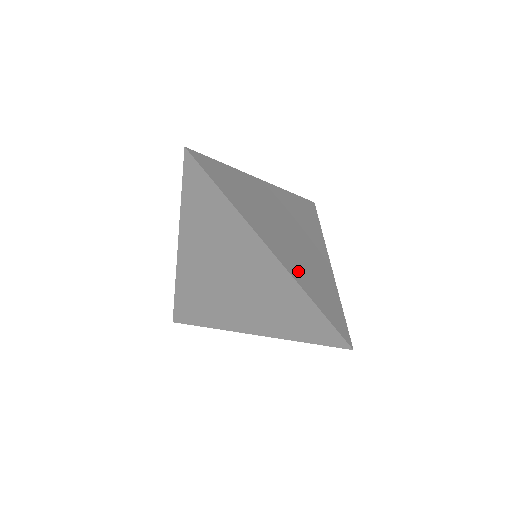
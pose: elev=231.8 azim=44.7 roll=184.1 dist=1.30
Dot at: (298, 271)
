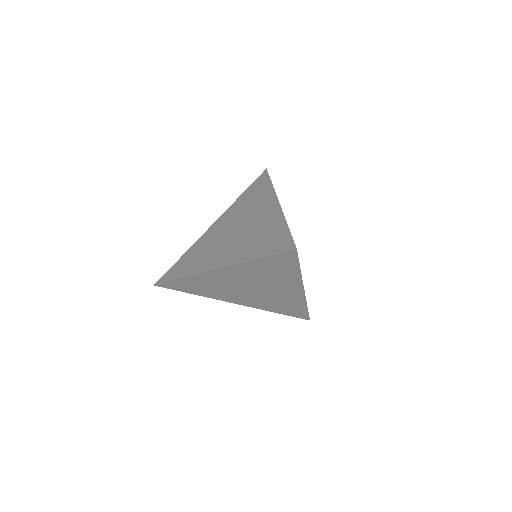
Dot at: occluded
